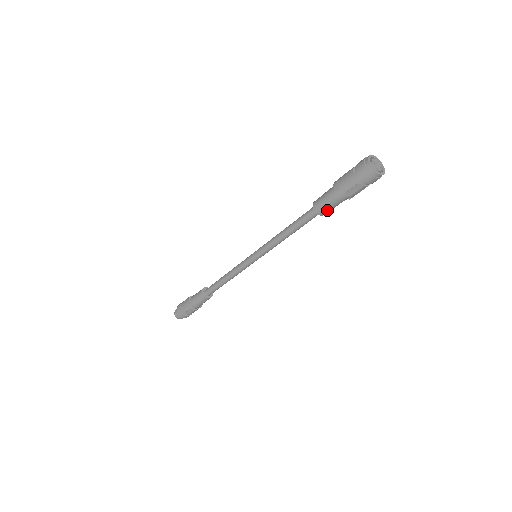
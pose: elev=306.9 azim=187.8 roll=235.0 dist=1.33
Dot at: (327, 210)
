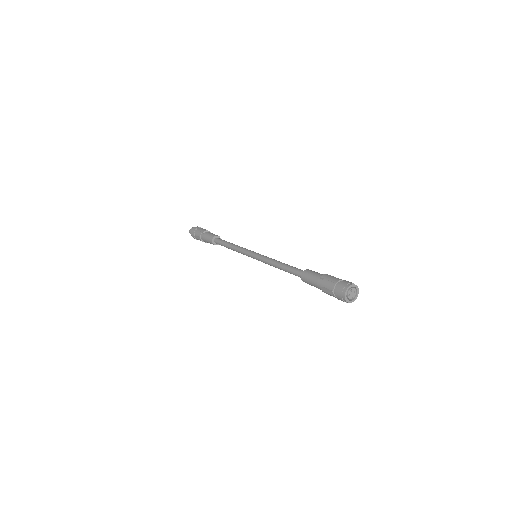
Dot at: (307, 282)
